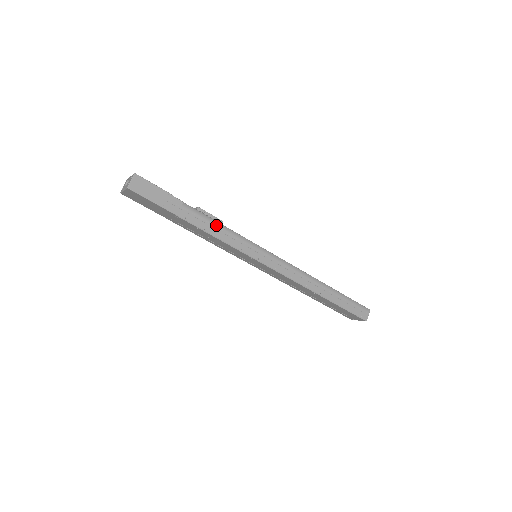
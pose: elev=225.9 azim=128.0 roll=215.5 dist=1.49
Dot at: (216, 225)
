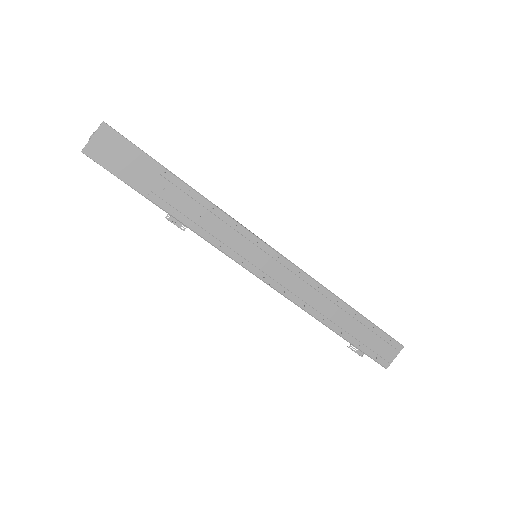
Dot at: occluded
